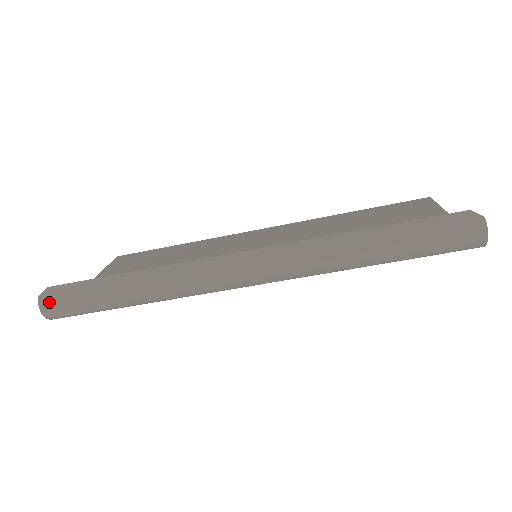
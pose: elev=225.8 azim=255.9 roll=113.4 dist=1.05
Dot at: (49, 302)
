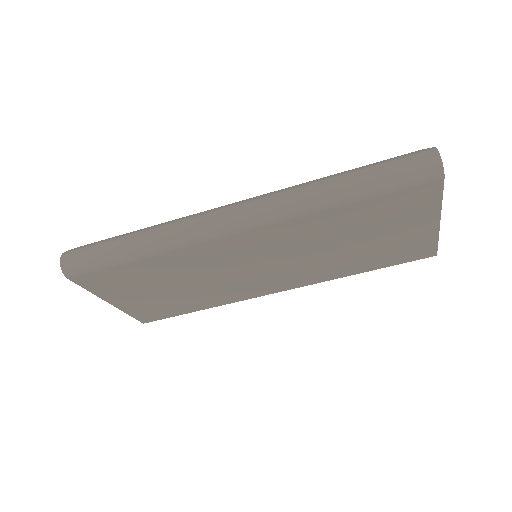
Dot at: (70, 252)
